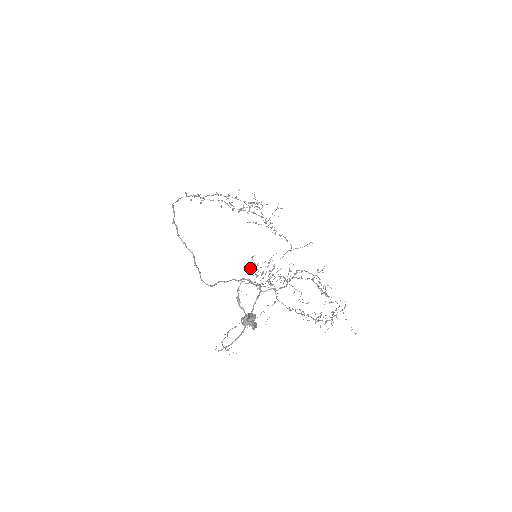
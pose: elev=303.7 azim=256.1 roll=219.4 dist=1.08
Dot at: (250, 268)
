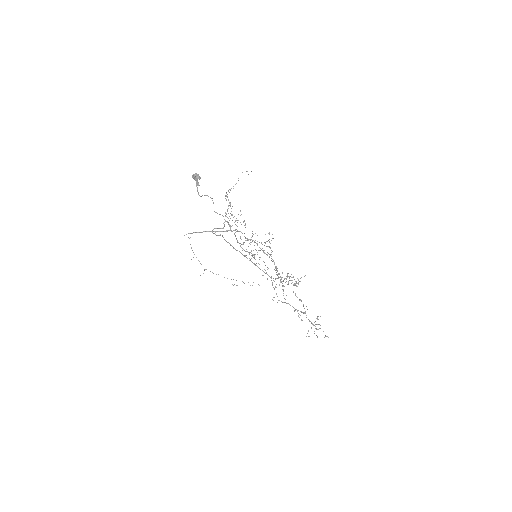
Dot at: (228, 205)
